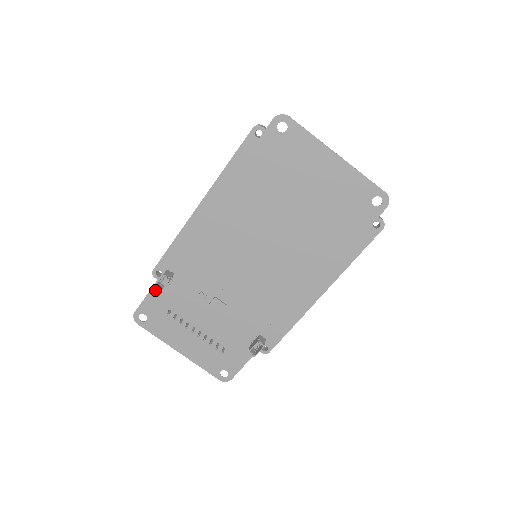
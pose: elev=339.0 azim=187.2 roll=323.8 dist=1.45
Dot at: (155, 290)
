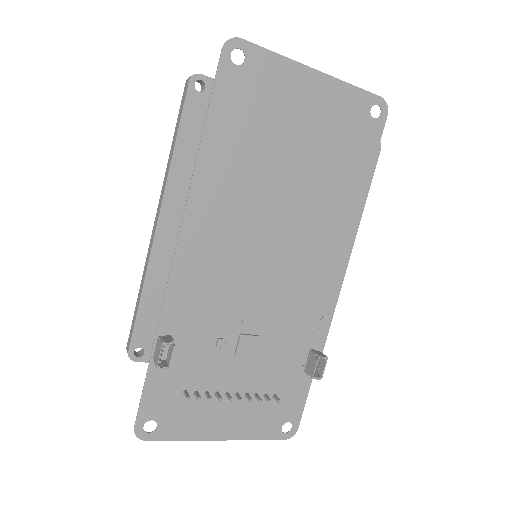
Dot at: (152, 376)
